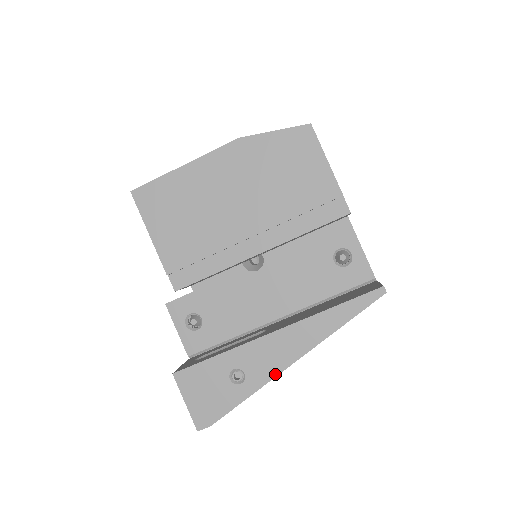
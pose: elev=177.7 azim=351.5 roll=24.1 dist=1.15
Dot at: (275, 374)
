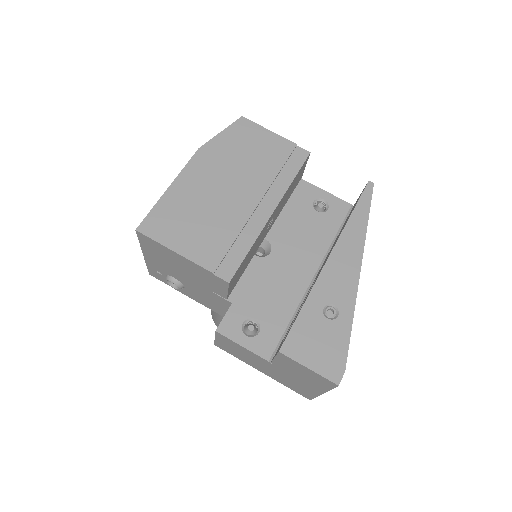
Dot at: (355, 288)
